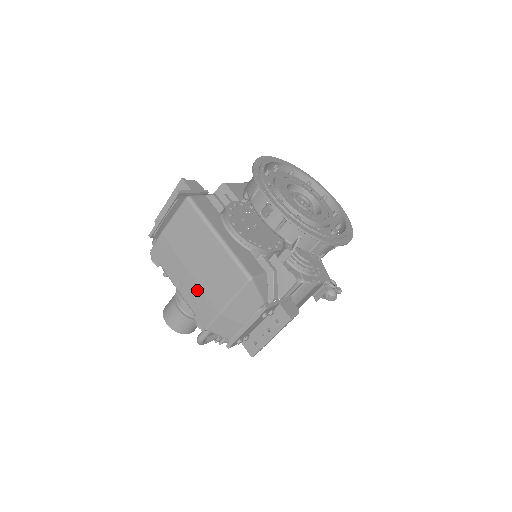
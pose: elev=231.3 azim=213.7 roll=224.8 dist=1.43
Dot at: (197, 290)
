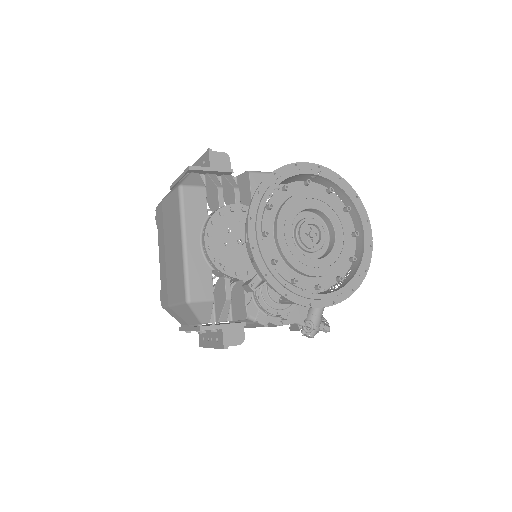
Dot at: (165, 272)
